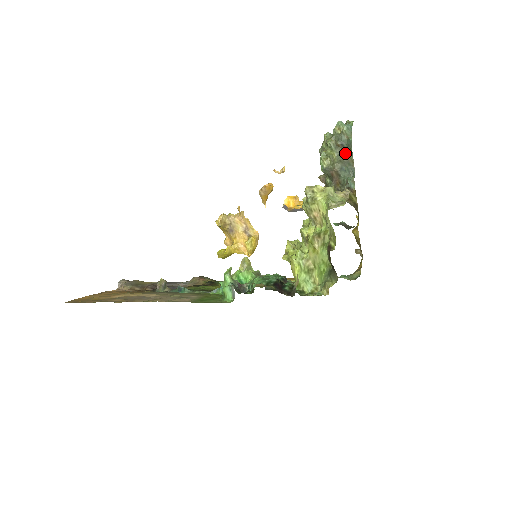
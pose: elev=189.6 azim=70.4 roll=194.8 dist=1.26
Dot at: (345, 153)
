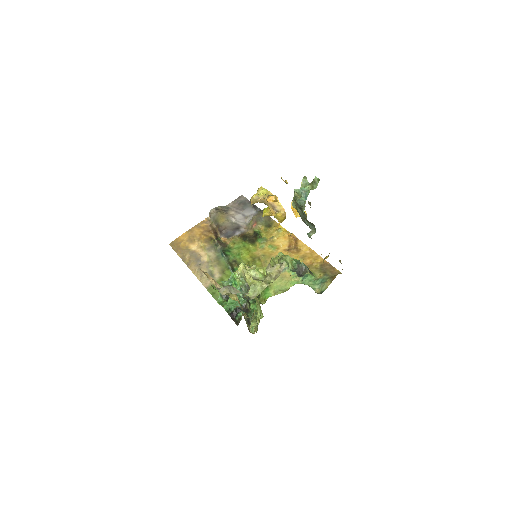
Dot at: (304, 215)
